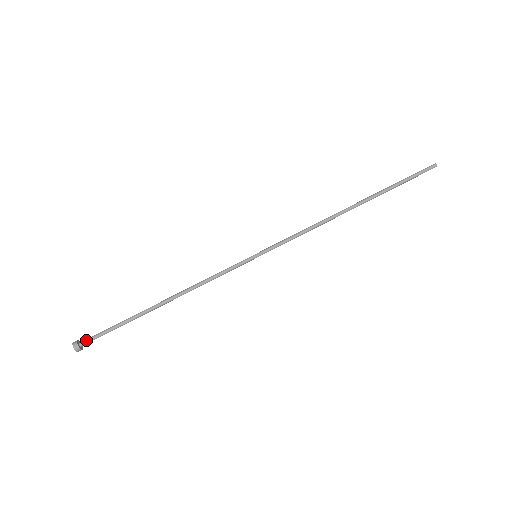
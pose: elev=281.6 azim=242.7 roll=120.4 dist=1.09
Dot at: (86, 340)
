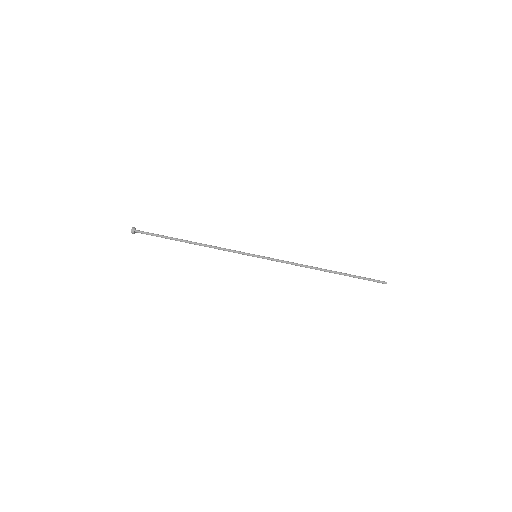
Dot at: (140, 232)
